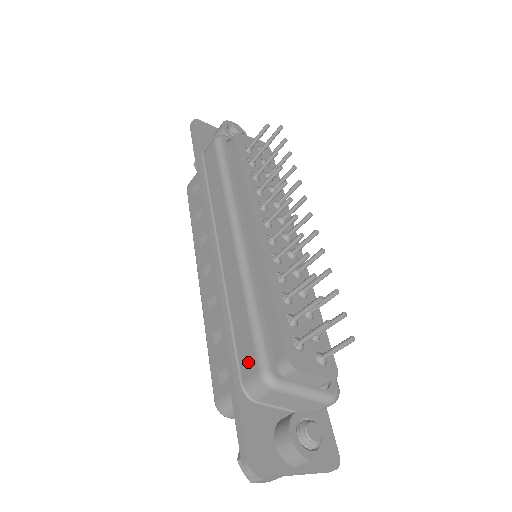
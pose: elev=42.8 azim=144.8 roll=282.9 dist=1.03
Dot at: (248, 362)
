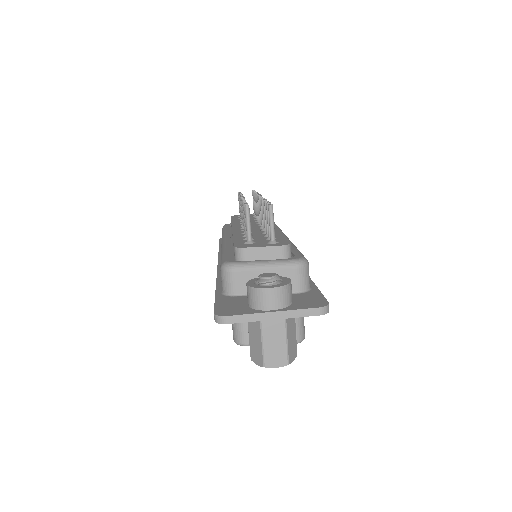
Dot at: occluded
